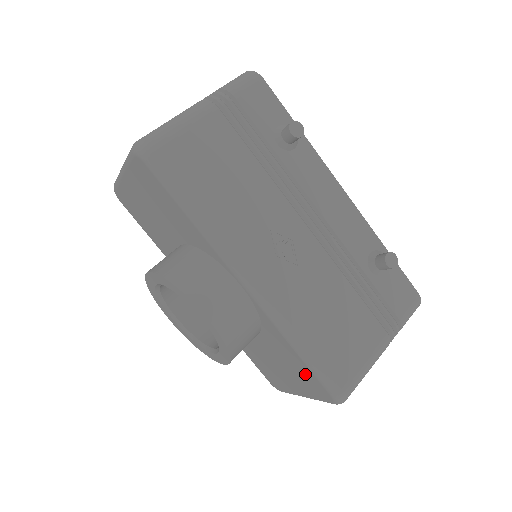
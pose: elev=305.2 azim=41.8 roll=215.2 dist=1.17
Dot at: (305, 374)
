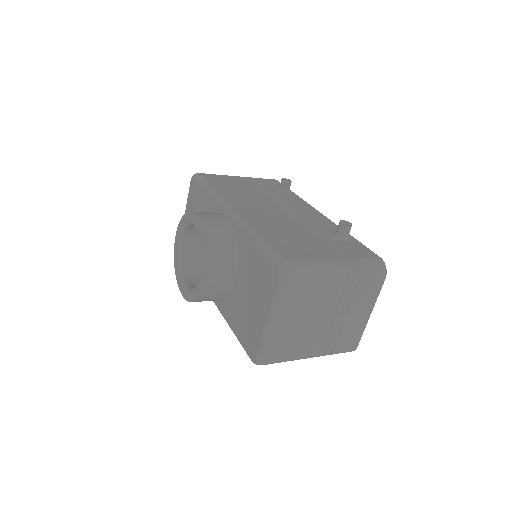
Dot at: (262, 268)
